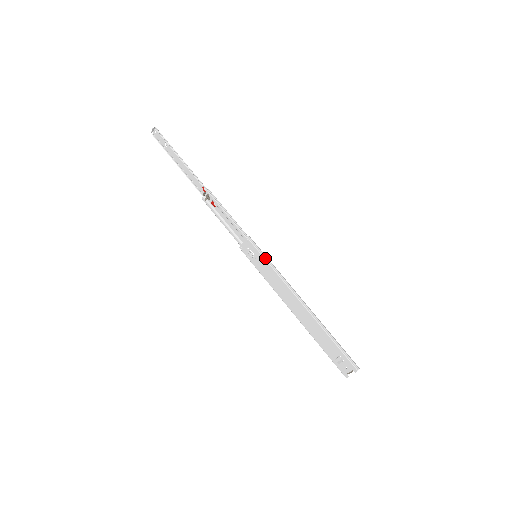
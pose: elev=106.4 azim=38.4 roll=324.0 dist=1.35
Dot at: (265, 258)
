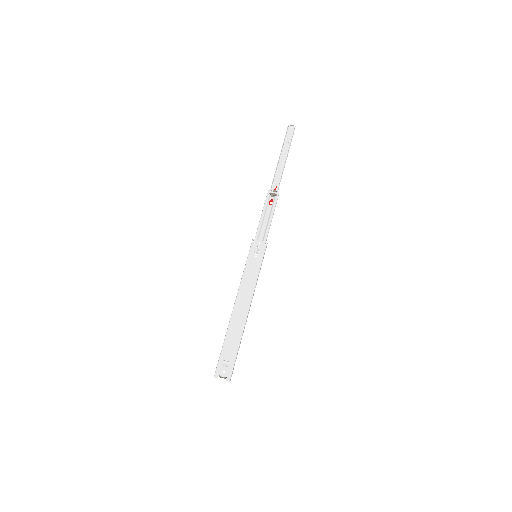
Dot at: occluded
